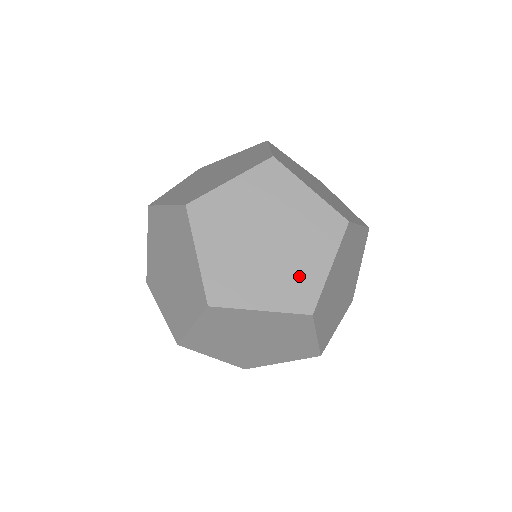
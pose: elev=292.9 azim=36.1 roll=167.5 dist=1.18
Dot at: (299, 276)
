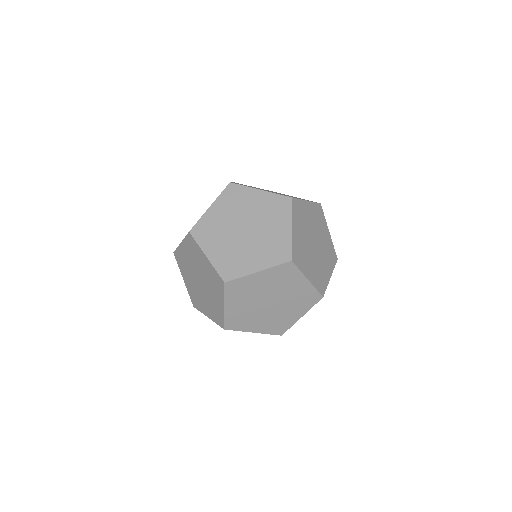
Dot at: (239, 260)
